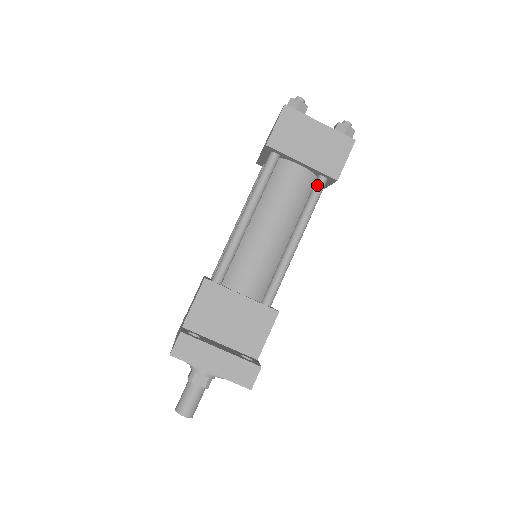
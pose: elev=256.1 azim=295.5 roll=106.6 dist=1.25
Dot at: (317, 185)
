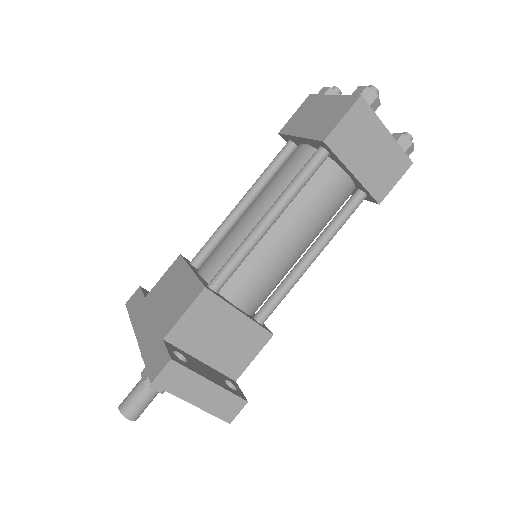
Dot at: (355, 201)
